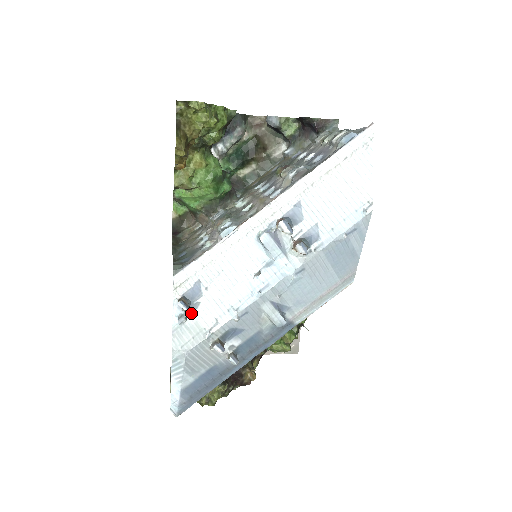
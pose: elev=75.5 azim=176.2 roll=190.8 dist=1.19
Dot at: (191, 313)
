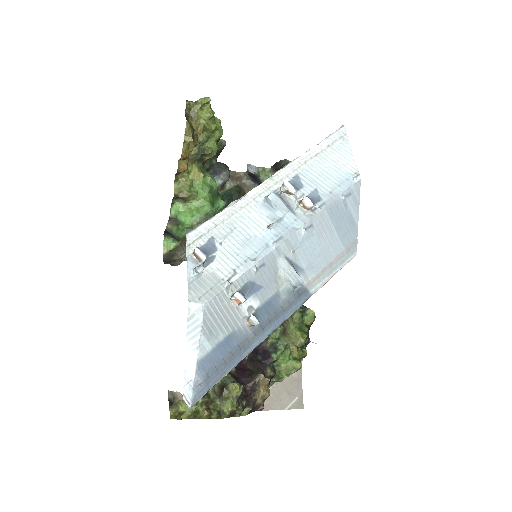
Dot at: (207, 266)
